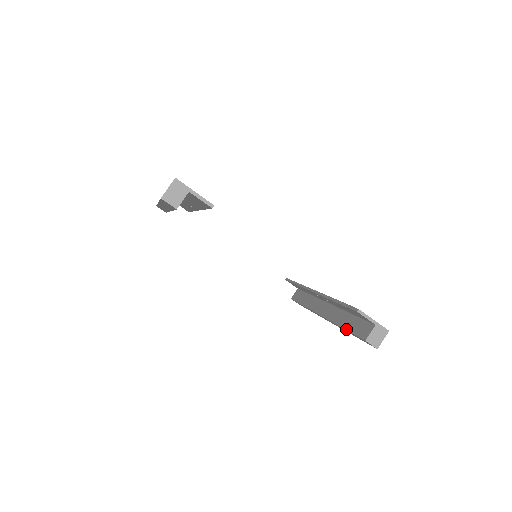
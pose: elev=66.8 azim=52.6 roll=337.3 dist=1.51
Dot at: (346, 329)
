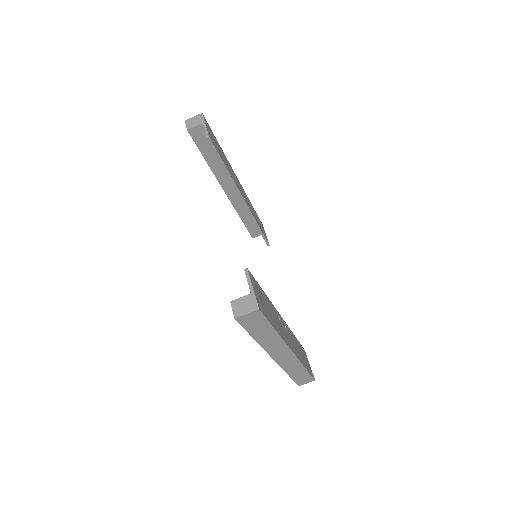
Dot at: occluded
